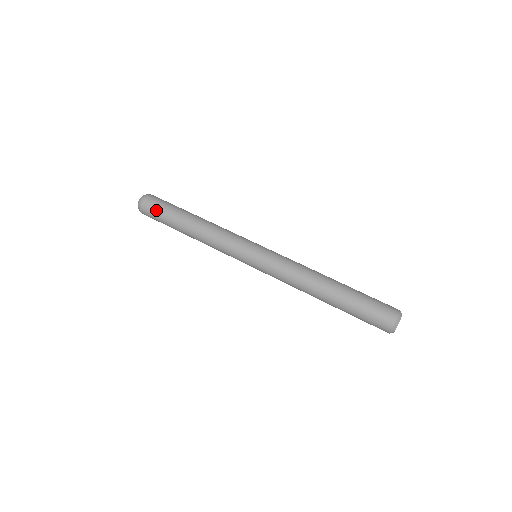
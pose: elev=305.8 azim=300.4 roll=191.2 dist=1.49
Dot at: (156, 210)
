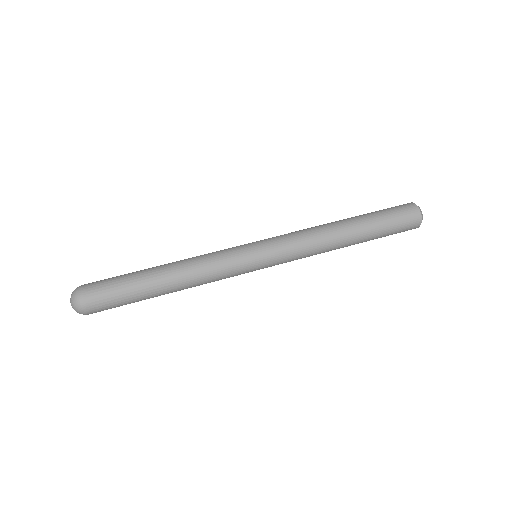
Dot at: (109, 296)
